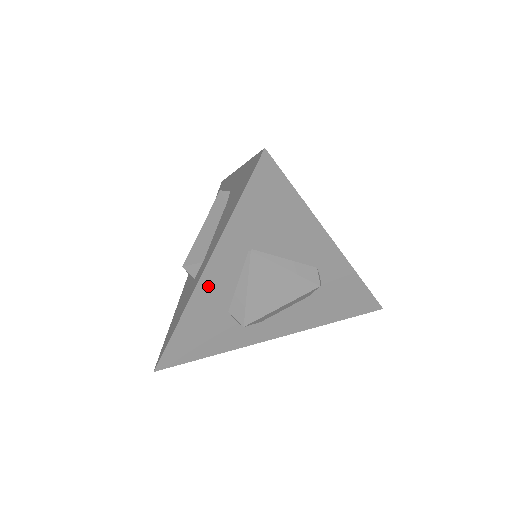
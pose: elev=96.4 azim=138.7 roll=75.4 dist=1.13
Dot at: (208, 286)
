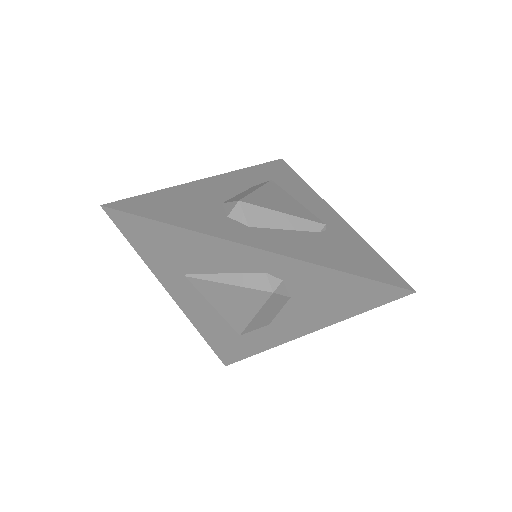
Dot at: (189, 306)
